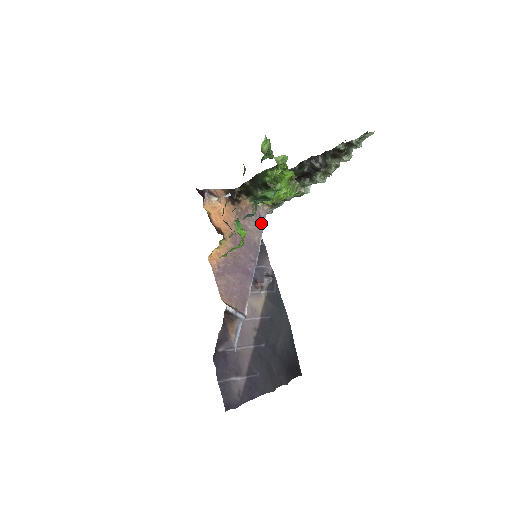
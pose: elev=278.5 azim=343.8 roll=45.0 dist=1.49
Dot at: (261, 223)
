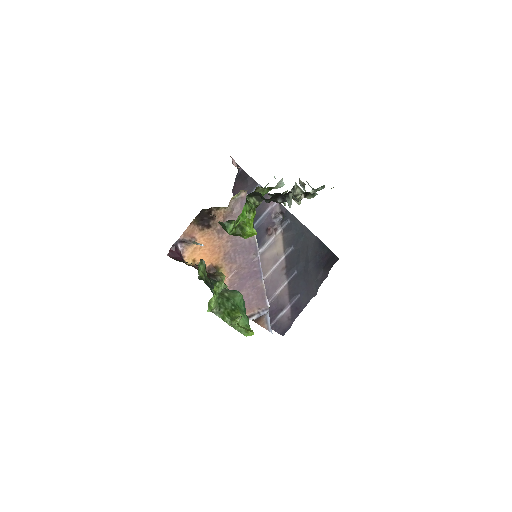
Dot at: occluded
